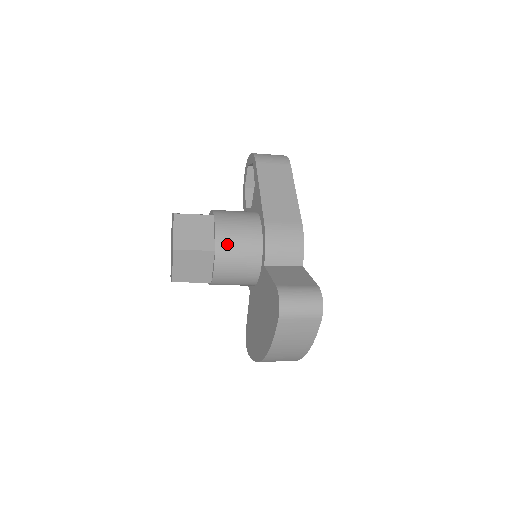
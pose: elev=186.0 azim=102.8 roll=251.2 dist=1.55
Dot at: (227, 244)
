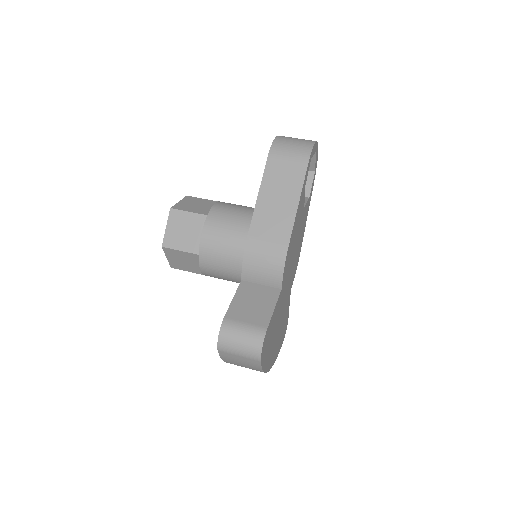
Dot at: (210, 251)
